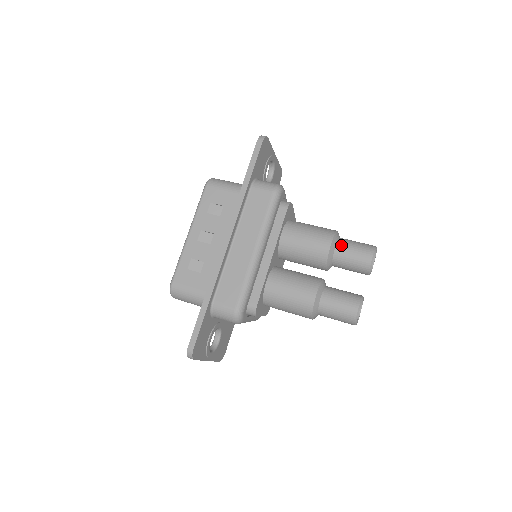
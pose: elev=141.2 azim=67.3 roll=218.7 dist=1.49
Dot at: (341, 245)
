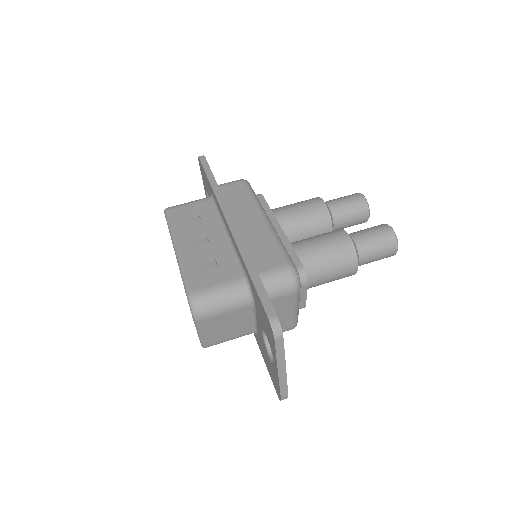
Dot at: (330, 201)
